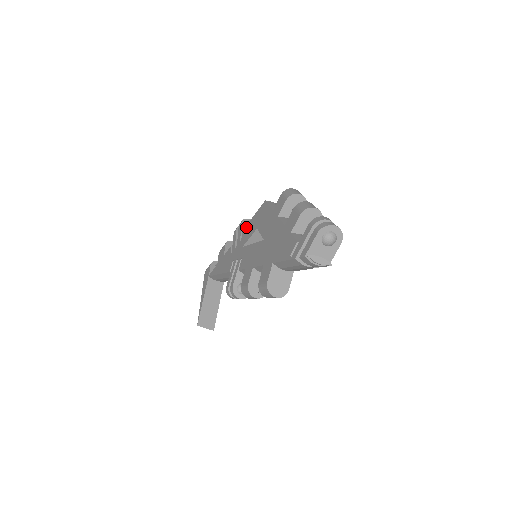
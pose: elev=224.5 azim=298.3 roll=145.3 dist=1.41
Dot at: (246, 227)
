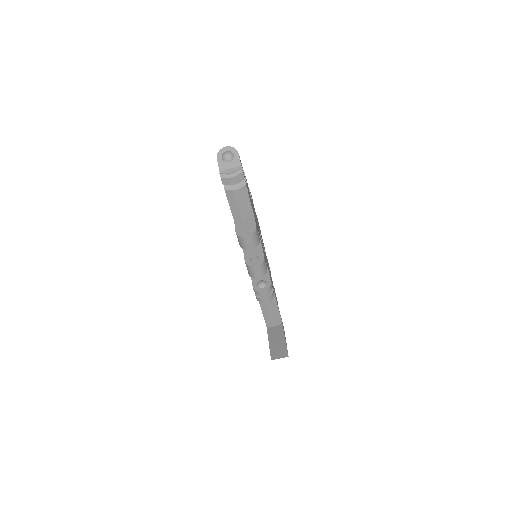
Dot at: occluded
